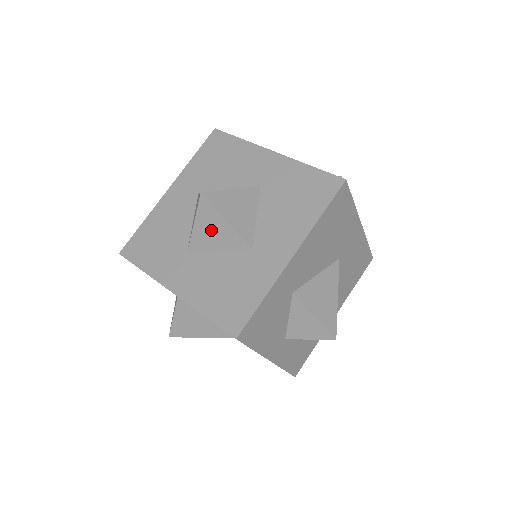
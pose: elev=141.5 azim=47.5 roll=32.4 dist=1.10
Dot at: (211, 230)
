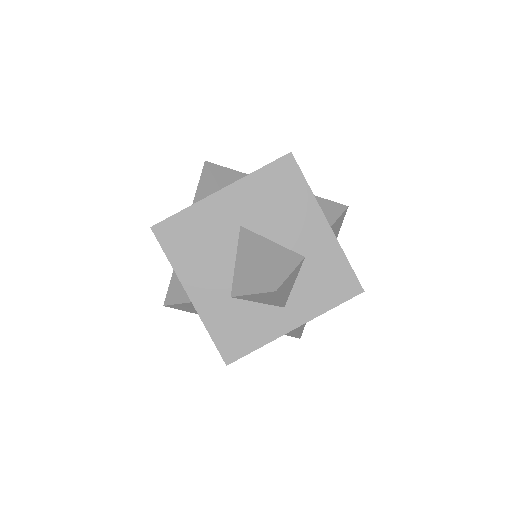
Dot at: occluded
